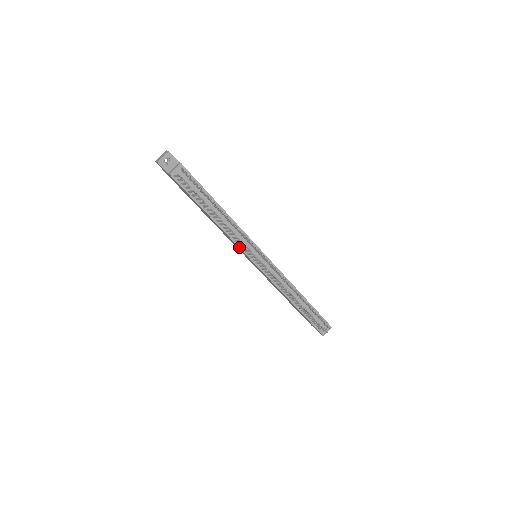
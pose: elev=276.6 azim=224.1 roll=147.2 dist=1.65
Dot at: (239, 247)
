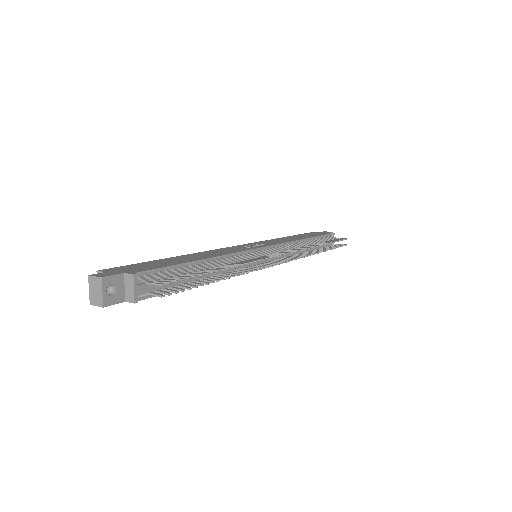
Dot at: occluded
